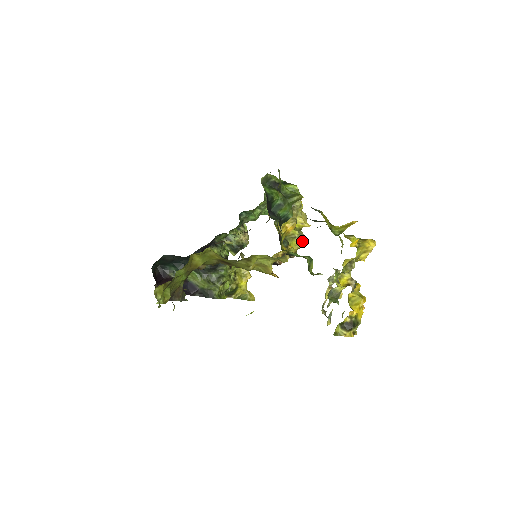
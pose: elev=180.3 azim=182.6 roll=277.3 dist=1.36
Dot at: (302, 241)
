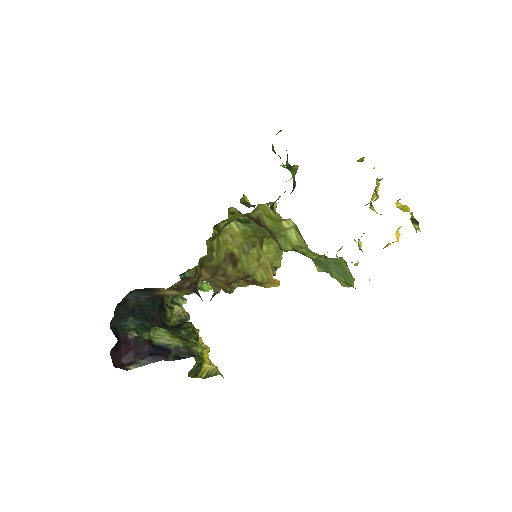
Dot at: occluded
